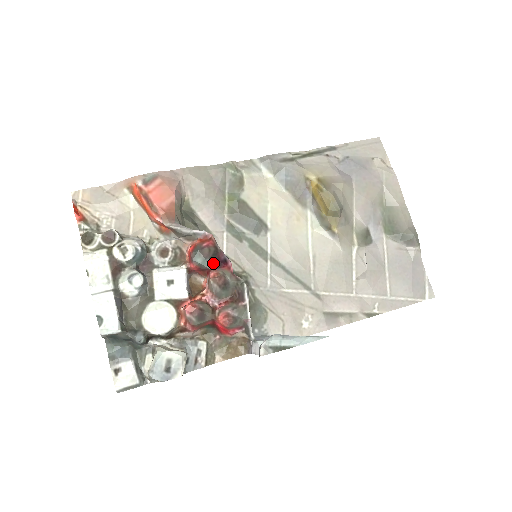
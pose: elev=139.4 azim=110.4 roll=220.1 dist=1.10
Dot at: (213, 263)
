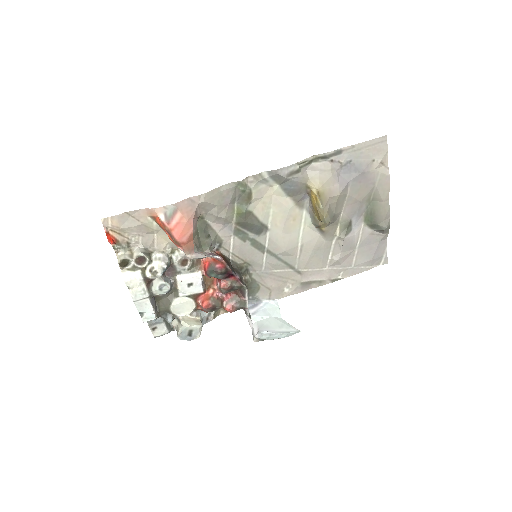
Dot at: (223, 276)
